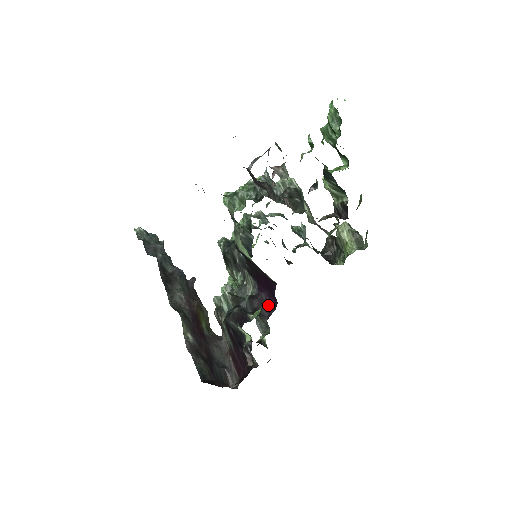
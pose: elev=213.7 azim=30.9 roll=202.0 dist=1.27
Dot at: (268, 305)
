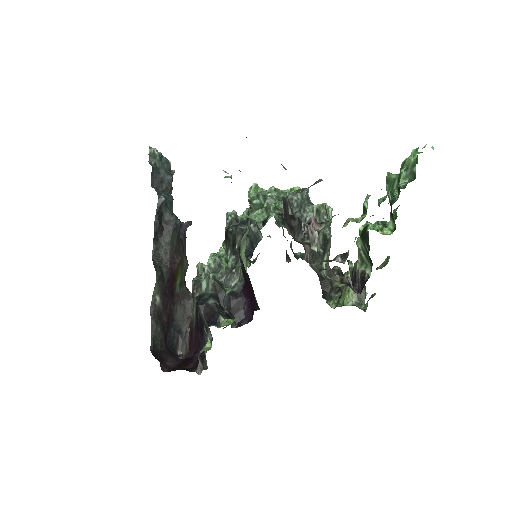
Dot at: (244, 312)
